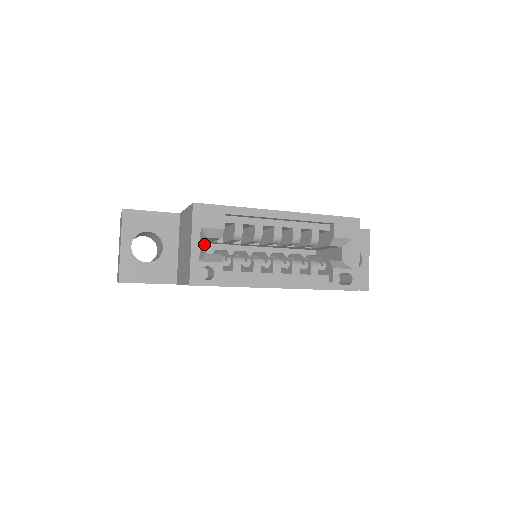
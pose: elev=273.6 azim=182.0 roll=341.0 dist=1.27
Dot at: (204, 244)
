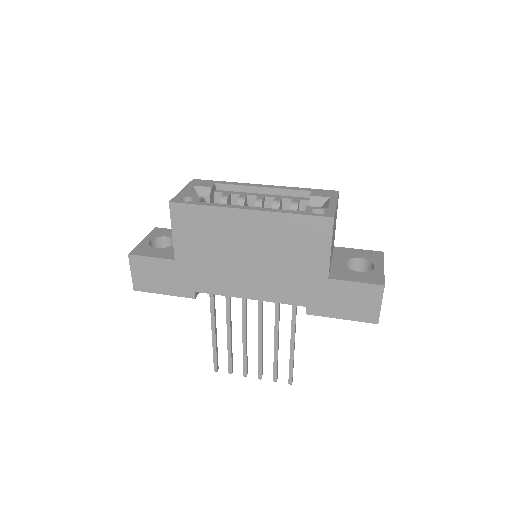
Dot at: (193, 195)
